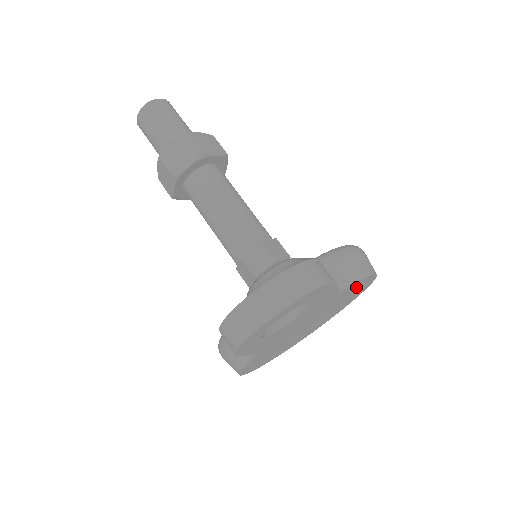
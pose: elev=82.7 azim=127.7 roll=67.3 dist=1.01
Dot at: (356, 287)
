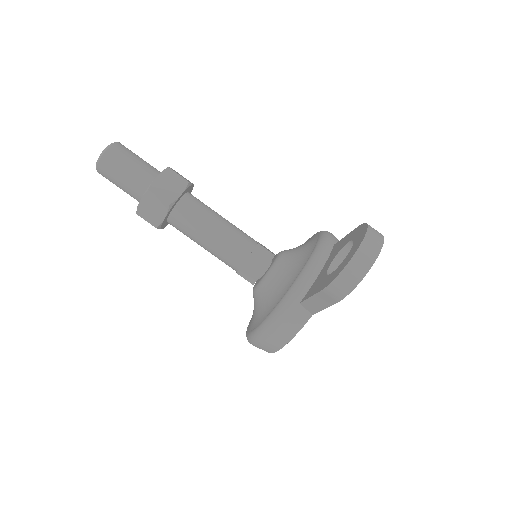
Dot at: occluded
